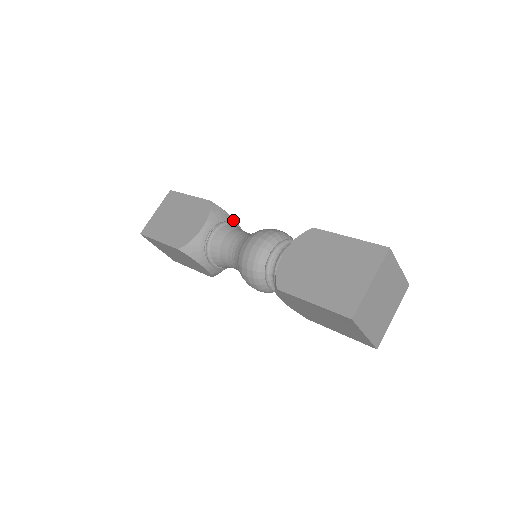
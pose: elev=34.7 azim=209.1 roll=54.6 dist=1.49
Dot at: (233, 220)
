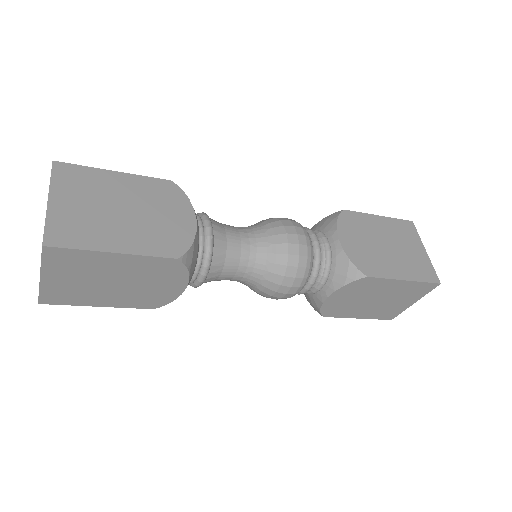
Dot at: occluded
